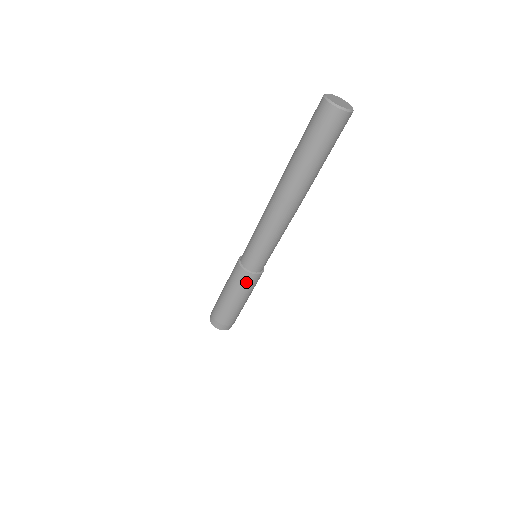
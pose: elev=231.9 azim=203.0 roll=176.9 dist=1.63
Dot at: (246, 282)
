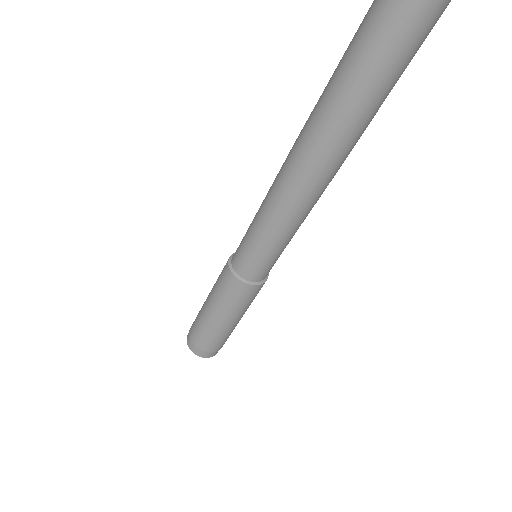
Dot at: (233, 293)
